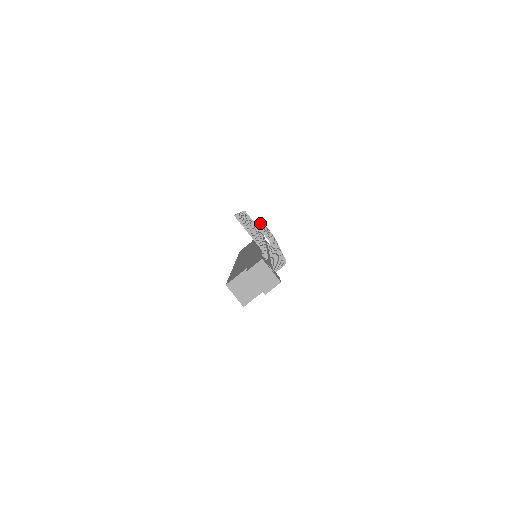
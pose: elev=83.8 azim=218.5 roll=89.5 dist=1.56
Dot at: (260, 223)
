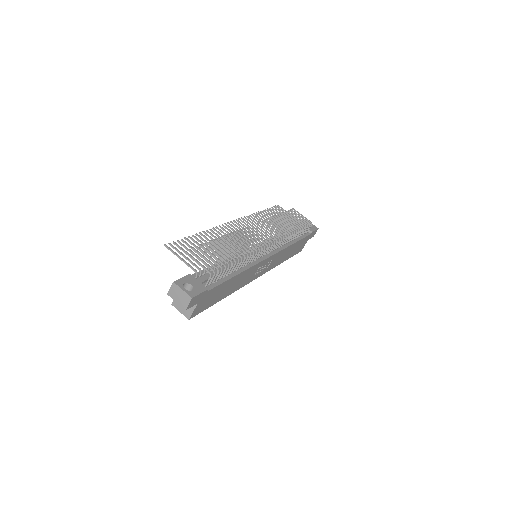
Dot at: (239, 229)
